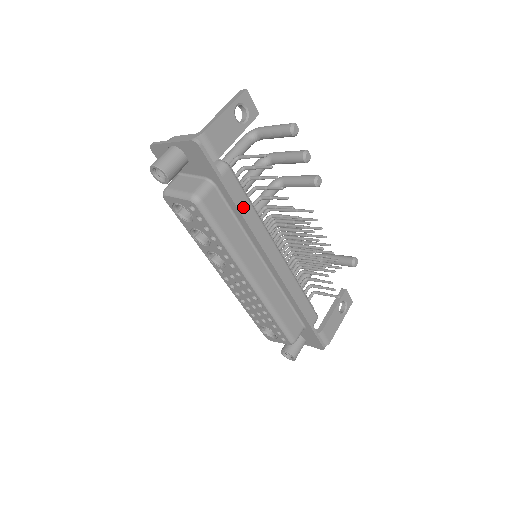
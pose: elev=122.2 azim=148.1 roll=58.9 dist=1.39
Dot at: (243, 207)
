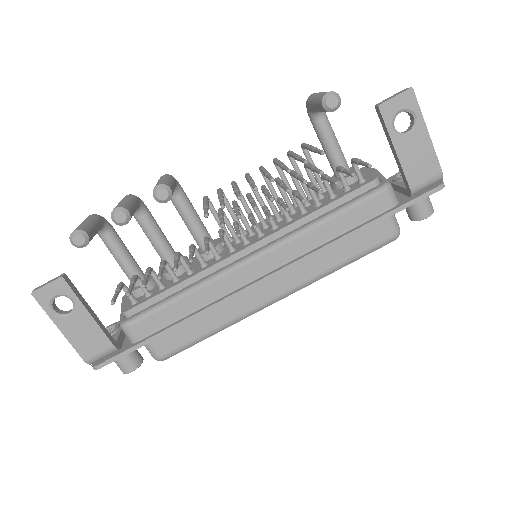
Dot at: (178, 313)
